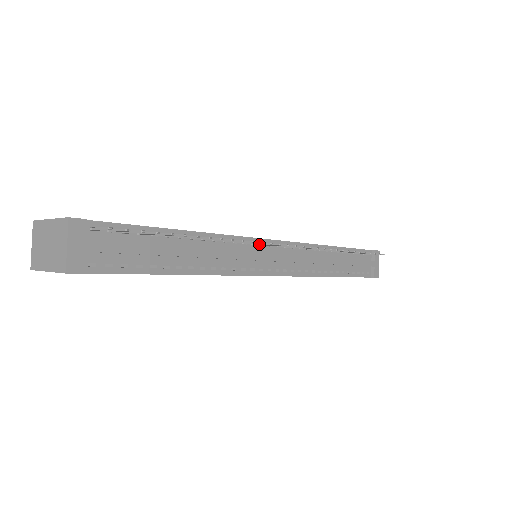
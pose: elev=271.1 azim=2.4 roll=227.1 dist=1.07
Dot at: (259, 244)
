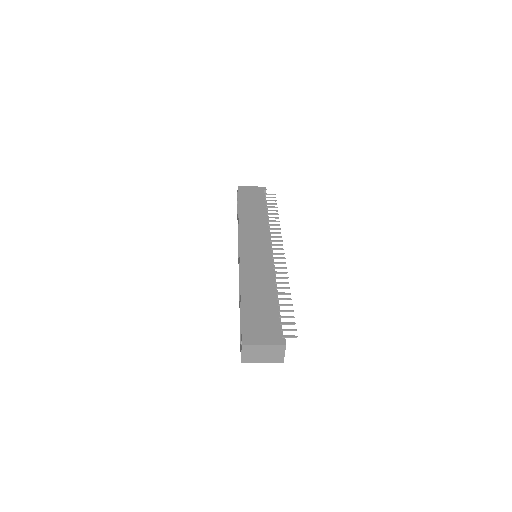
Dot at: occluded
